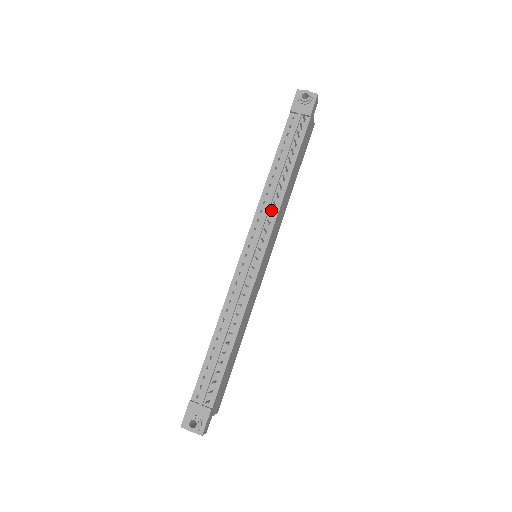
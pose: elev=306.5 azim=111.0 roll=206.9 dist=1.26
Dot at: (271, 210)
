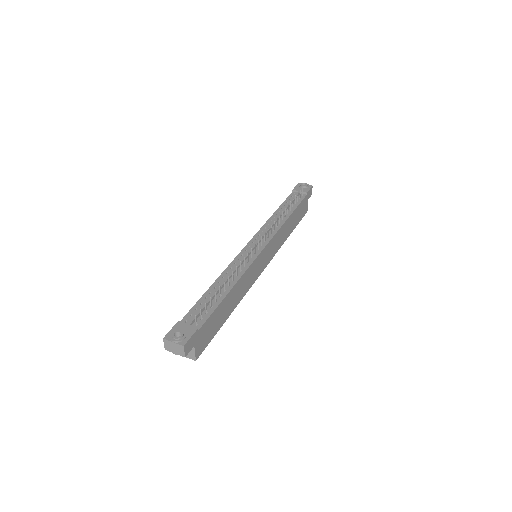
Dot at: (273, 228)
